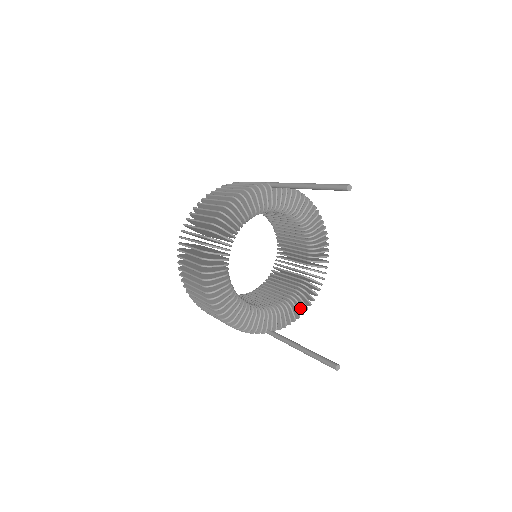
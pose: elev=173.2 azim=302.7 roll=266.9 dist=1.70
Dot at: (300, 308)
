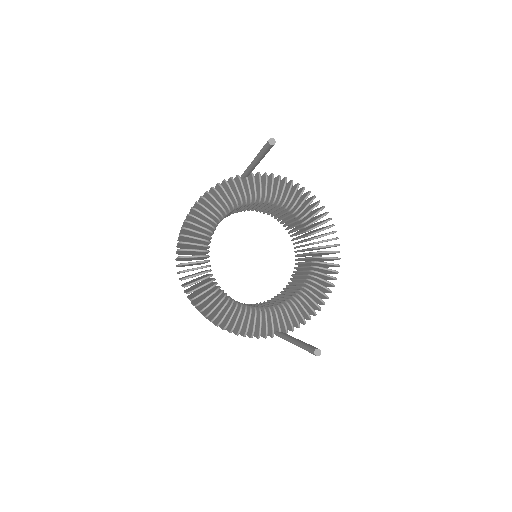
Dot at: (312, 302)
